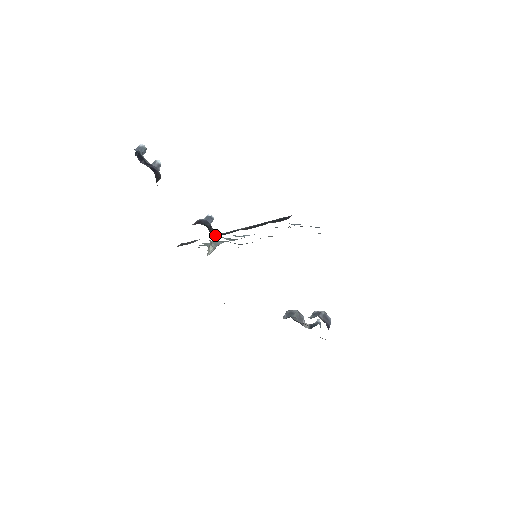
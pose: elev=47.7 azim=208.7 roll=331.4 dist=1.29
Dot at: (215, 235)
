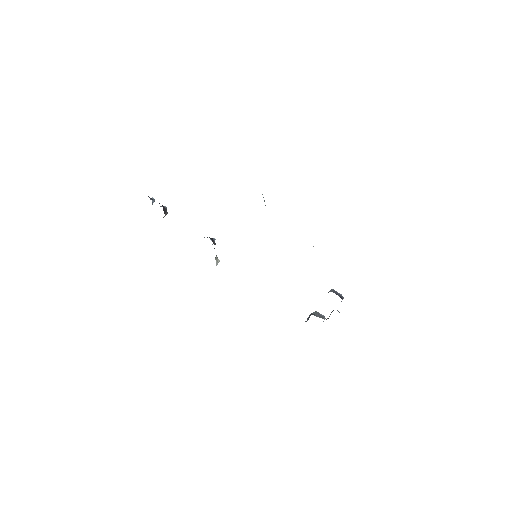
Dot at: occluded
